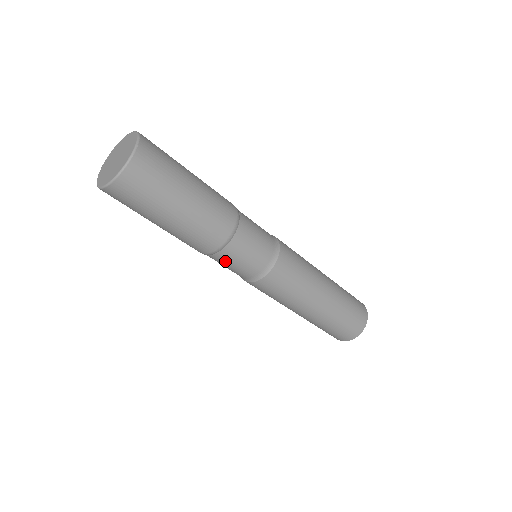
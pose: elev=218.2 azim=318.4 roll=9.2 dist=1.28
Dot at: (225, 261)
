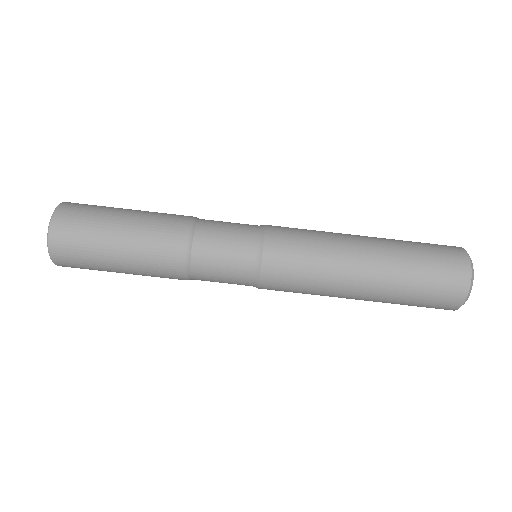
Dot at: (212, 233)
